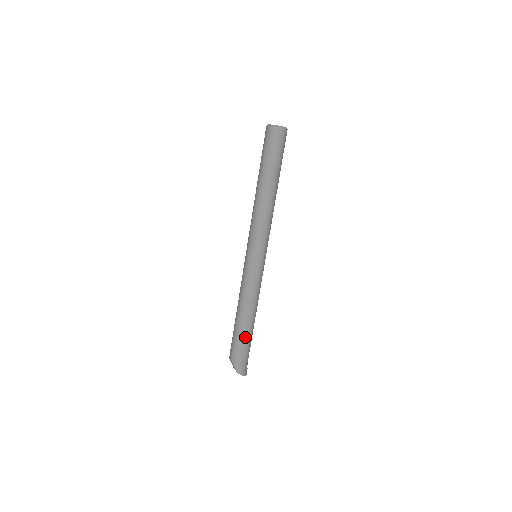
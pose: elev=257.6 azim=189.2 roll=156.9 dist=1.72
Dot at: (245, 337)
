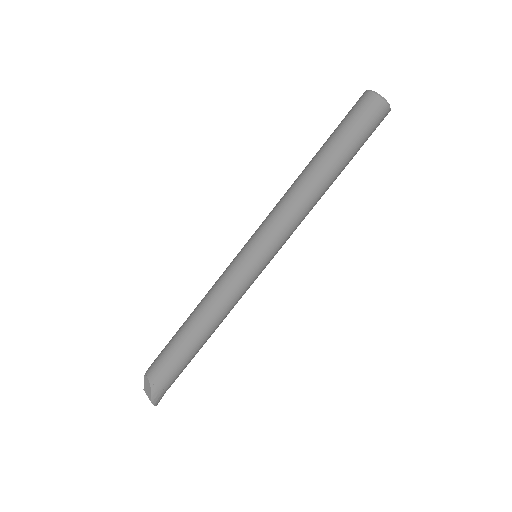
Dot at: (188, 359)
